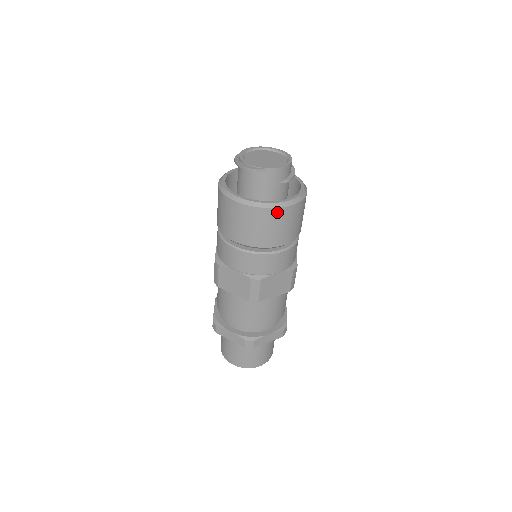
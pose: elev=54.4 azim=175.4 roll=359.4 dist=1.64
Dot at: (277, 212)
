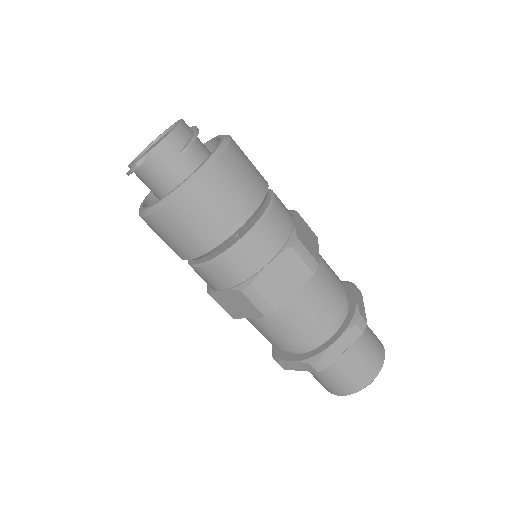
Dot at: (190, 195)
